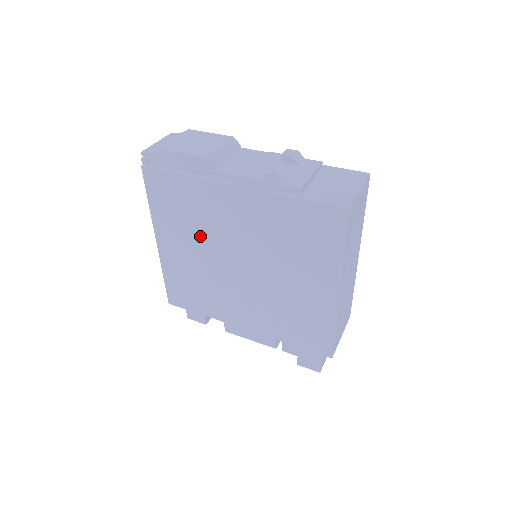
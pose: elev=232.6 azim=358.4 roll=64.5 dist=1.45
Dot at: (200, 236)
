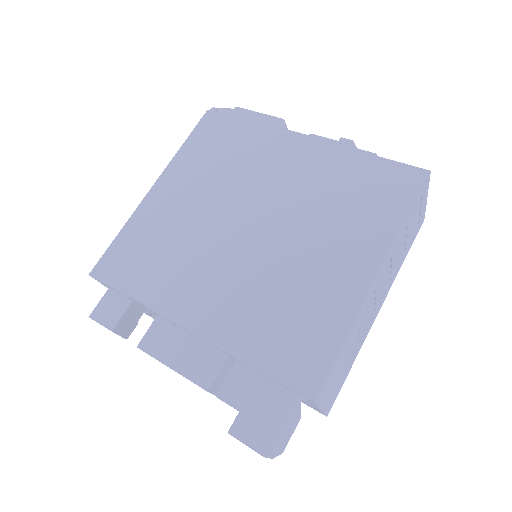
Dot at: (221, 184)
